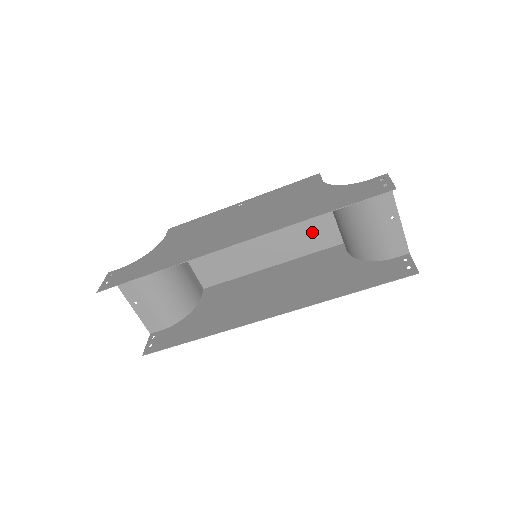
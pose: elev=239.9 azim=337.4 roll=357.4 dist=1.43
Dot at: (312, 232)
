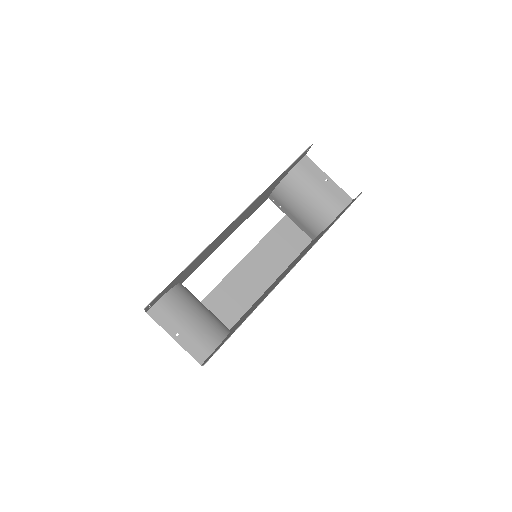
Dot at: (286, 242)
